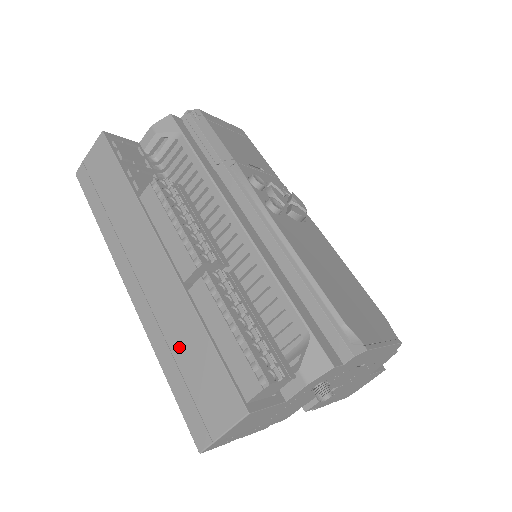
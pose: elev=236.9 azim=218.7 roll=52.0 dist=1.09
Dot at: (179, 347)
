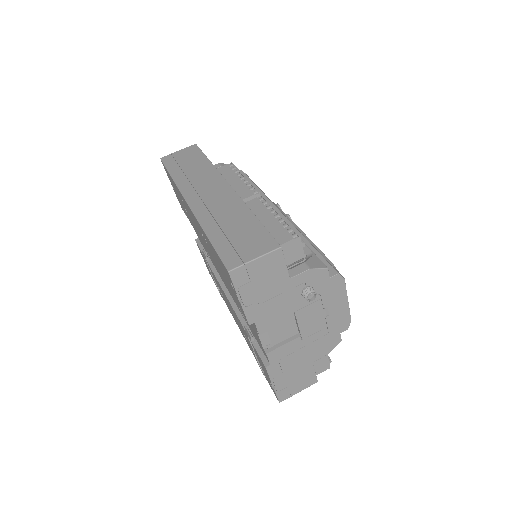
Dot at: (228, 224)
